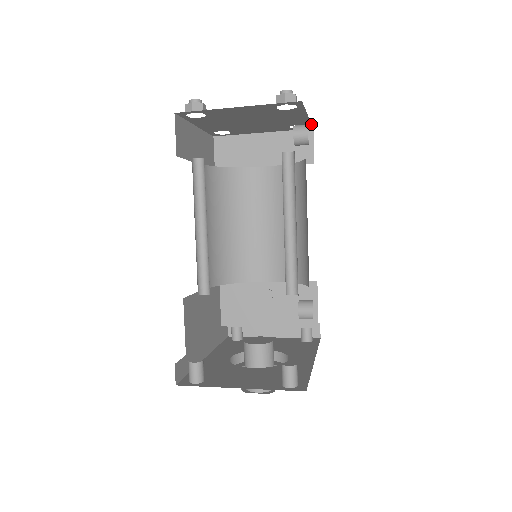
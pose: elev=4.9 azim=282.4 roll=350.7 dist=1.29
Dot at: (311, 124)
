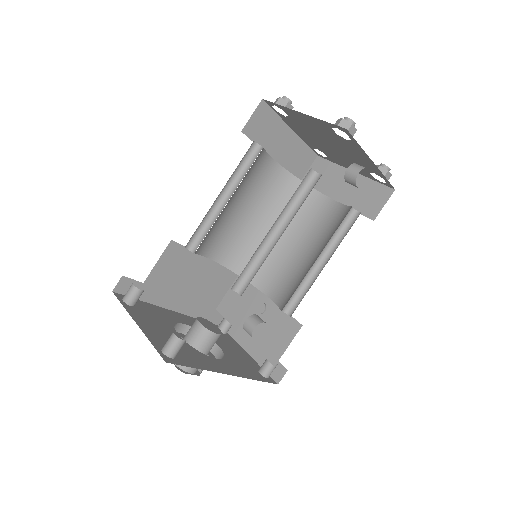
Dot at: occluded
